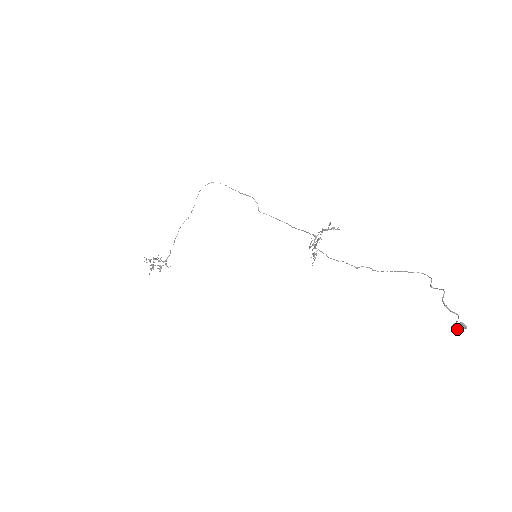
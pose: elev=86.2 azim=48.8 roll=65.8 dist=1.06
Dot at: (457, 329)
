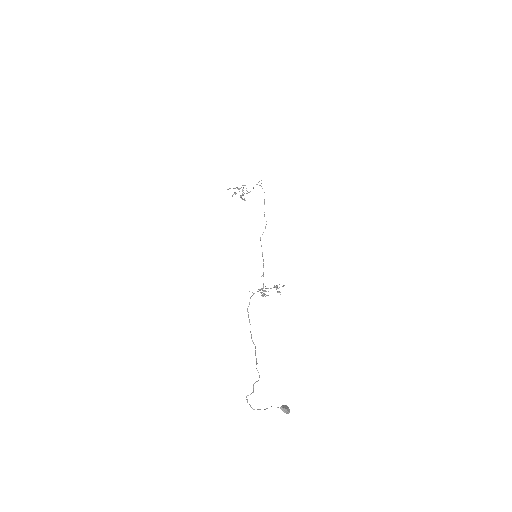
Dot at: (283, 409)
